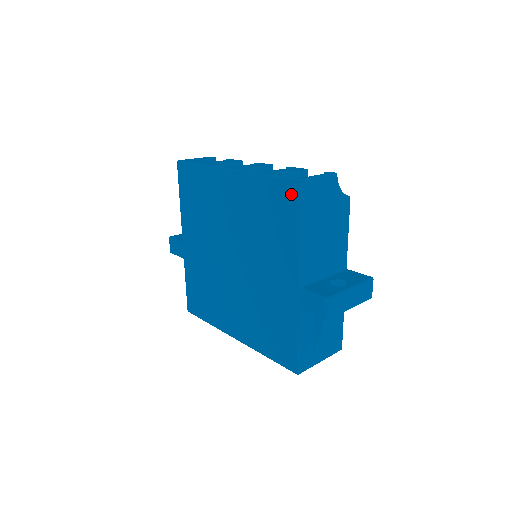
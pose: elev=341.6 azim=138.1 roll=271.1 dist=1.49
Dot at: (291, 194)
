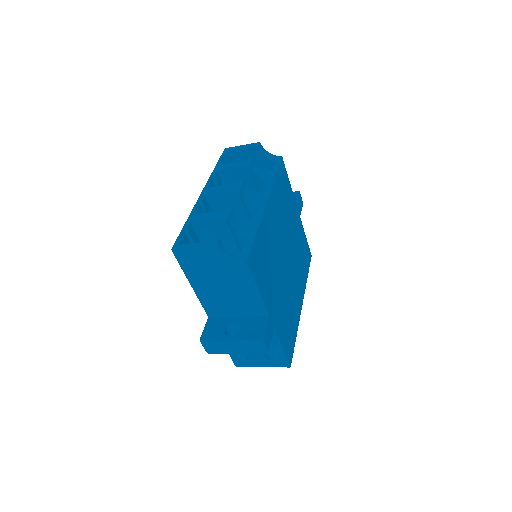
Dot at: occluded
